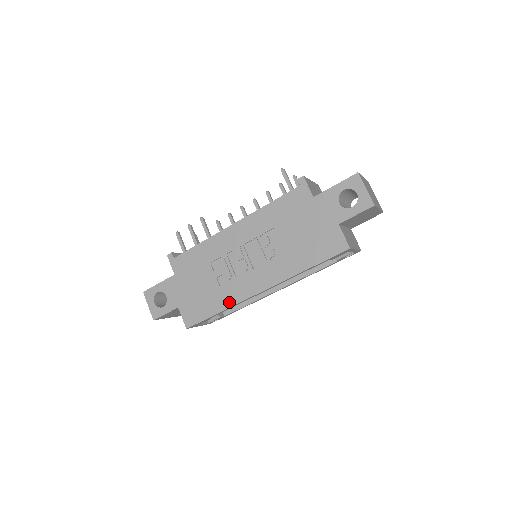
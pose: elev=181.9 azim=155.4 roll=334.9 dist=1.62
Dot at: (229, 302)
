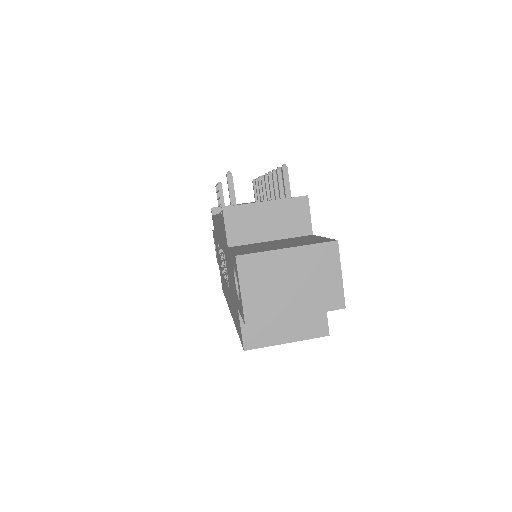
Dot at: occluded
